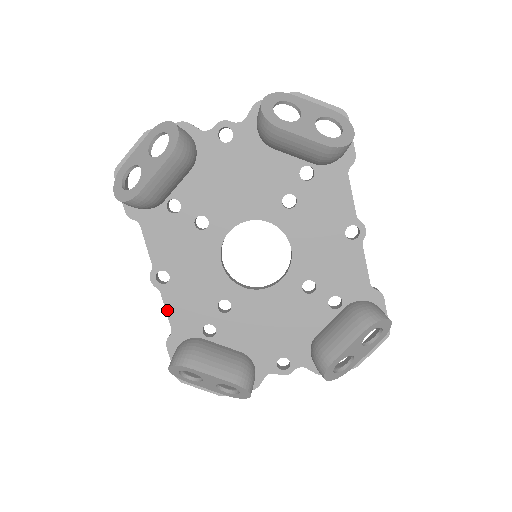
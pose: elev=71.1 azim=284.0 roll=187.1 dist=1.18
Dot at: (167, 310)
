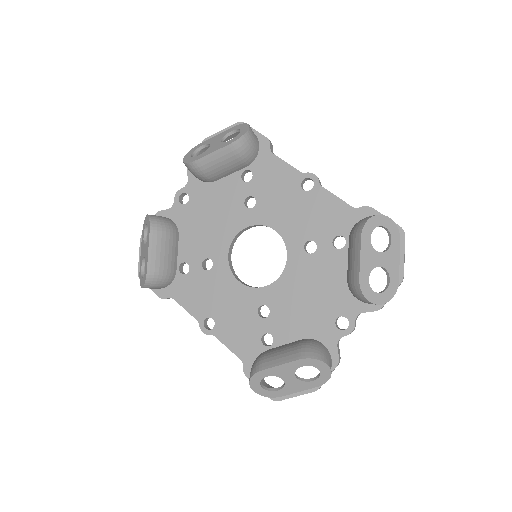
Dot at: (228, 347)
